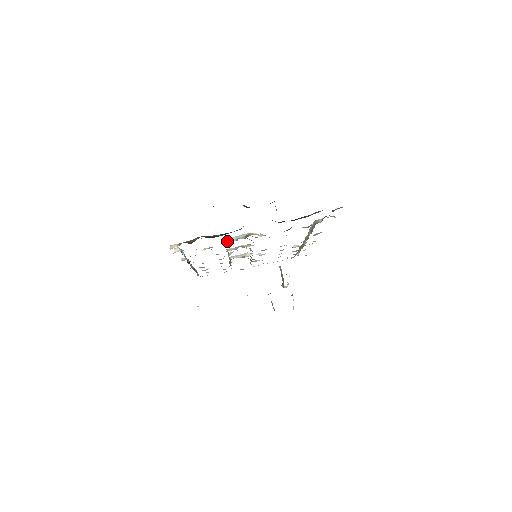
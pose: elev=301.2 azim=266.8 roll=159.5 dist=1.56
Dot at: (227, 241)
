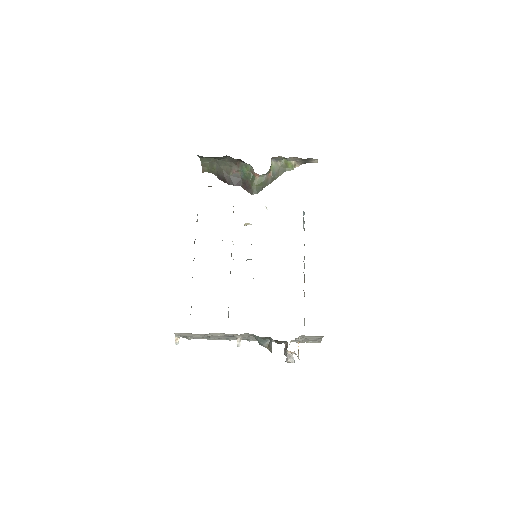
Dot at: occluded
